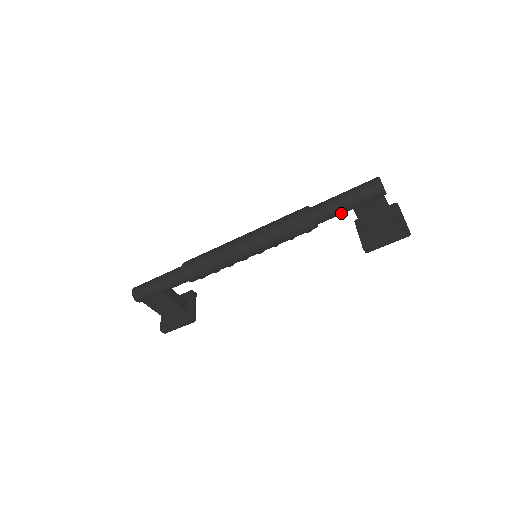
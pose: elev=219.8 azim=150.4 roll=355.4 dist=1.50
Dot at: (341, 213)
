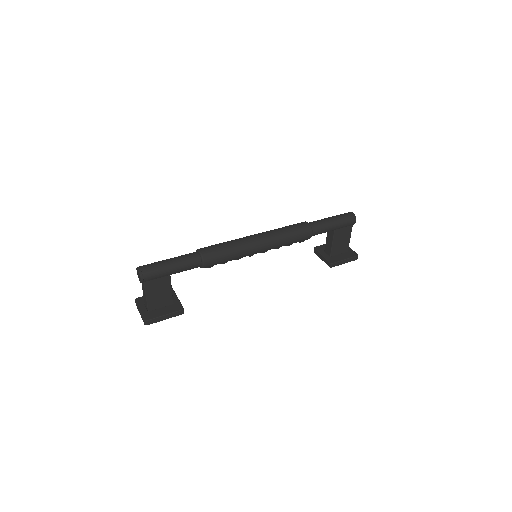
Dot at: (328, 231)
